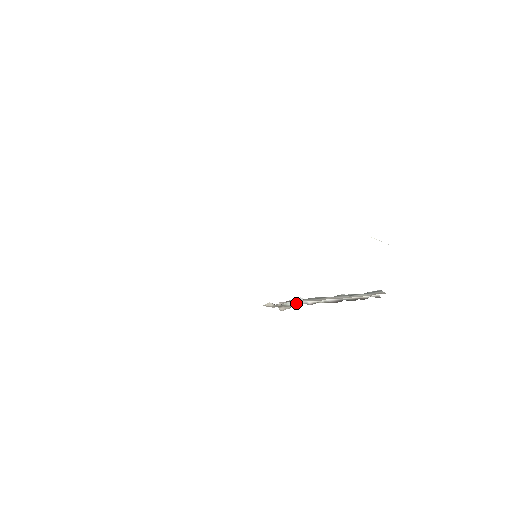
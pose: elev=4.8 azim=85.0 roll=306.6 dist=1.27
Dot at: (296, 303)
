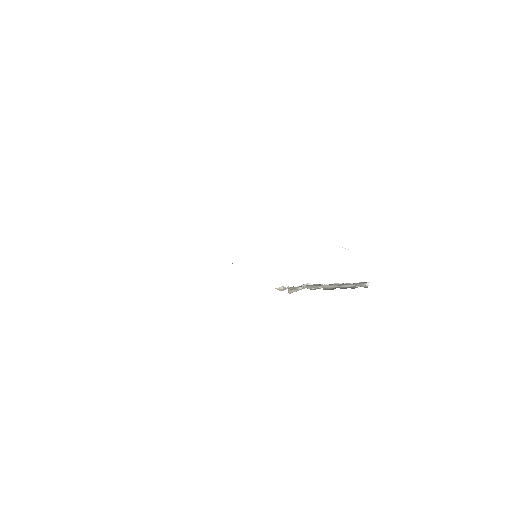
Dot at: occluded
